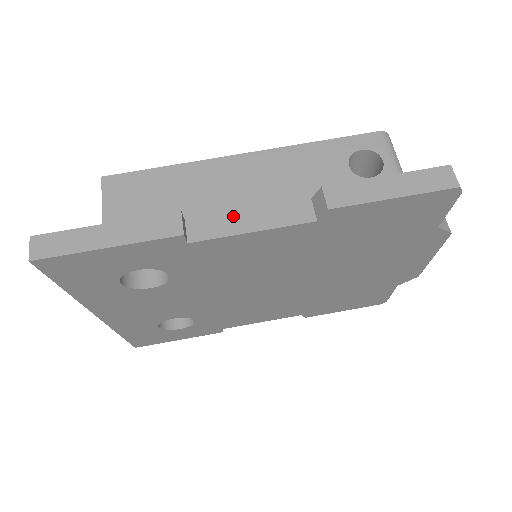
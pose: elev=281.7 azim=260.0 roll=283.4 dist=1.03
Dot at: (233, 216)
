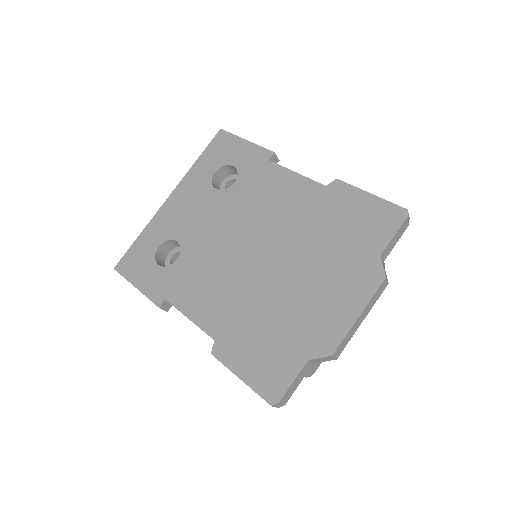
Dot at: occluded
